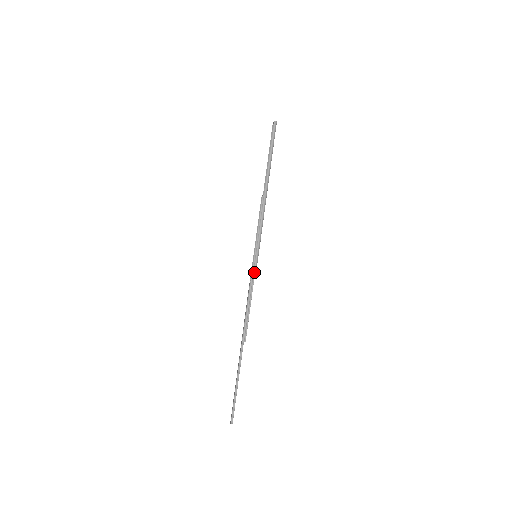
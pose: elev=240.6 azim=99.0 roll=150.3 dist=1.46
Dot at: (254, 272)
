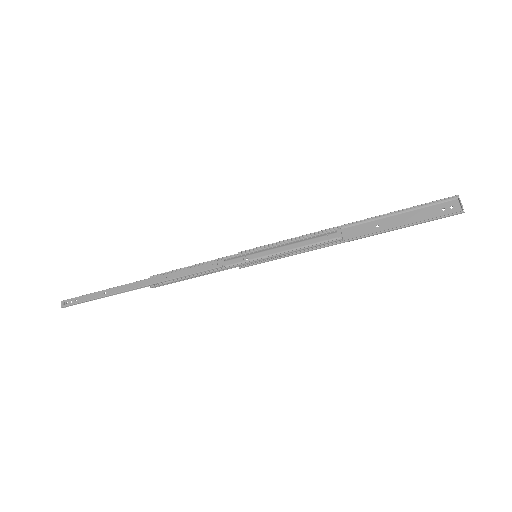
Dot at: (235, 266)
